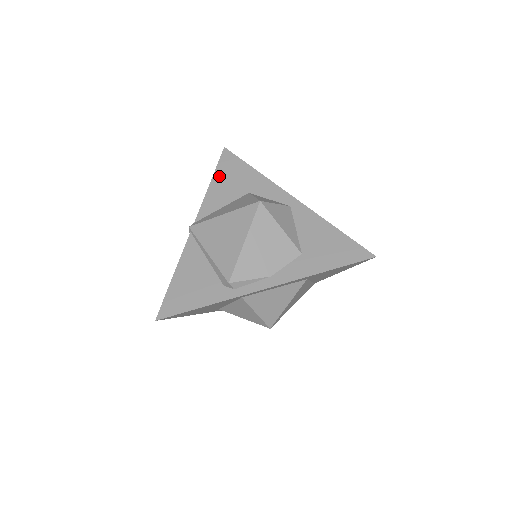
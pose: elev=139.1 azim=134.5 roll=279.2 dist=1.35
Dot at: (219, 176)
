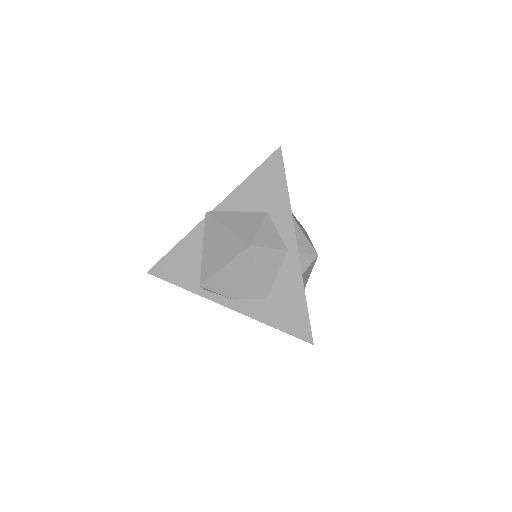
Dot at: (257, 177)
